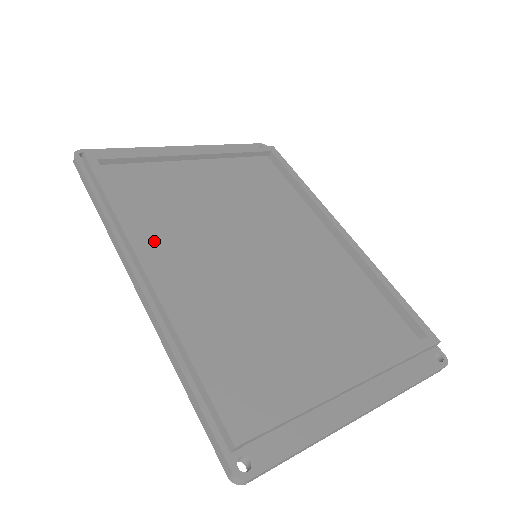
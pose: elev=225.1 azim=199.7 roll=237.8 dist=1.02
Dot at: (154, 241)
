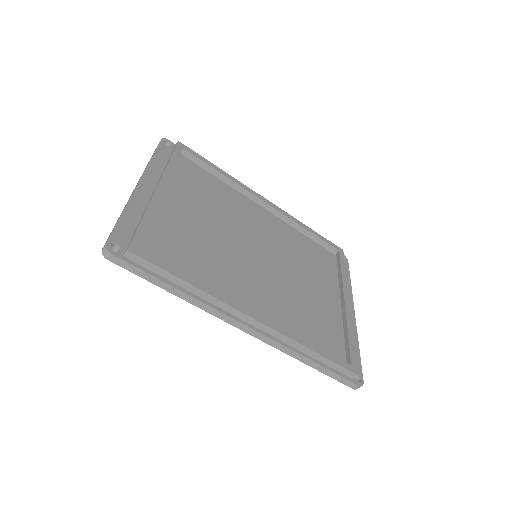
Dot at: (224, 291)
